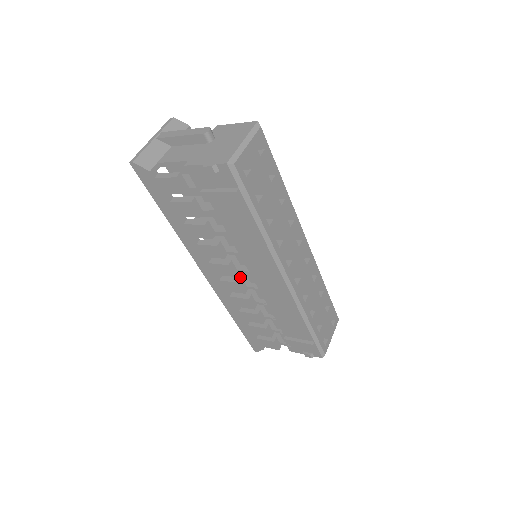
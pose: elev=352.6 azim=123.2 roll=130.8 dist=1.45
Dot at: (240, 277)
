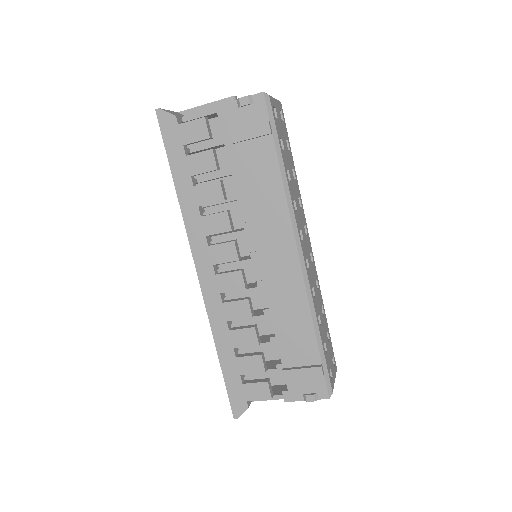
Dot at: occluded
